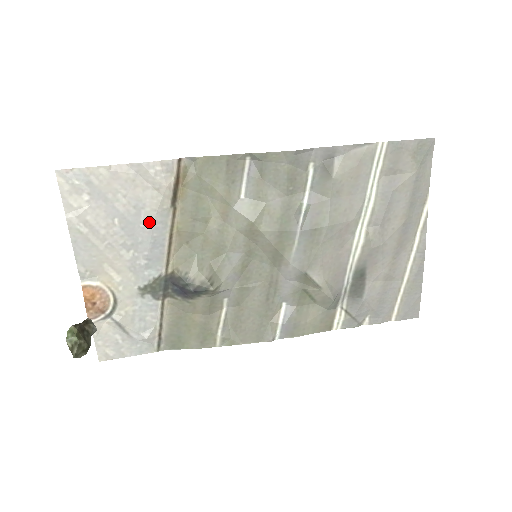
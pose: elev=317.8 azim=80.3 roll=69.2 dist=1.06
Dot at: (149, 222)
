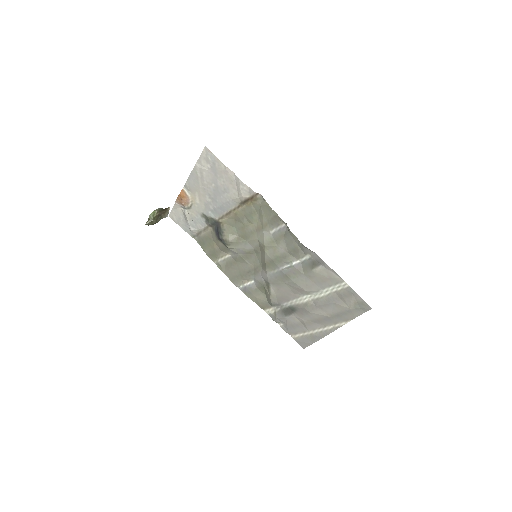
Dot at: (226, 199)
